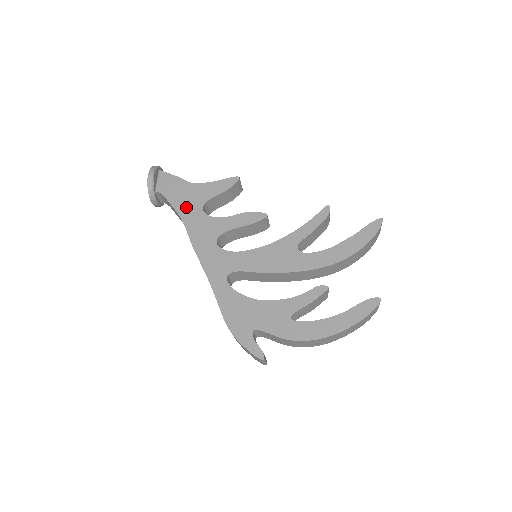
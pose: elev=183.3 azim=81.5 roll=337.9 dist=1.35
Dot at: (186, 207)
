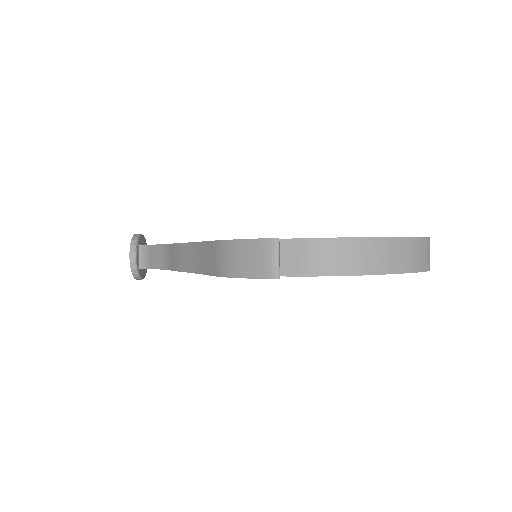
Dot at: occluded
